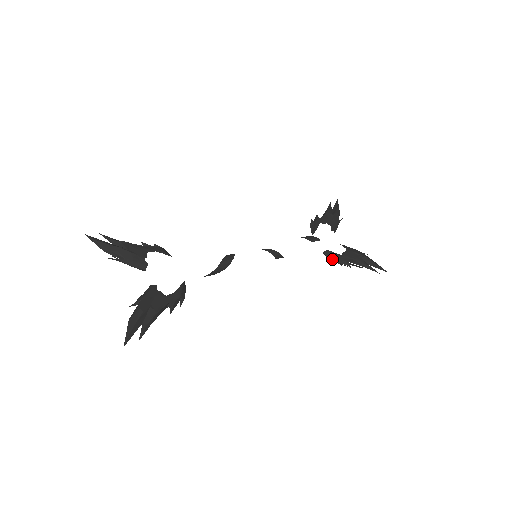
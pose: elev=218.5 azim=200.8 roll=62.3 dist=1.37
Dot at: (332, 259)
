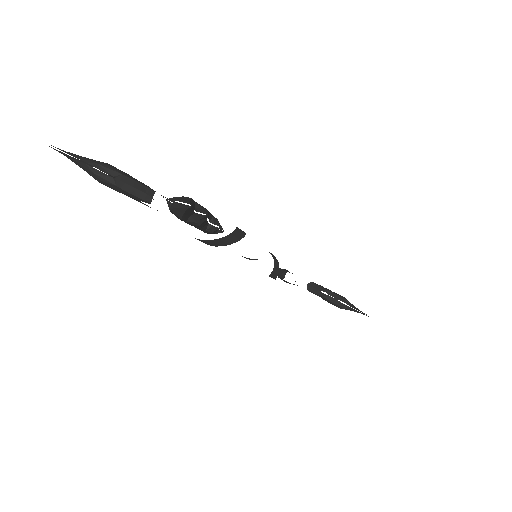
Dot at: (320, 290)
